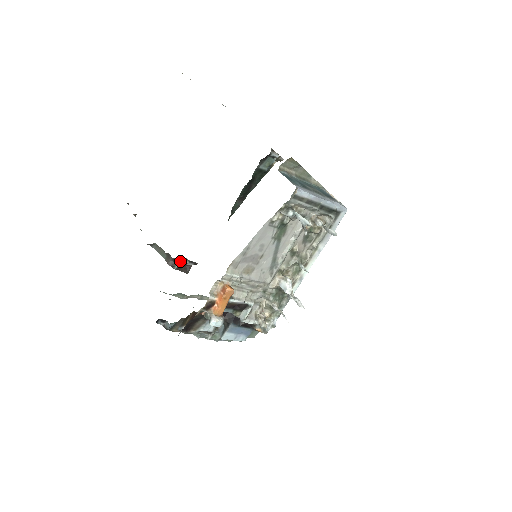
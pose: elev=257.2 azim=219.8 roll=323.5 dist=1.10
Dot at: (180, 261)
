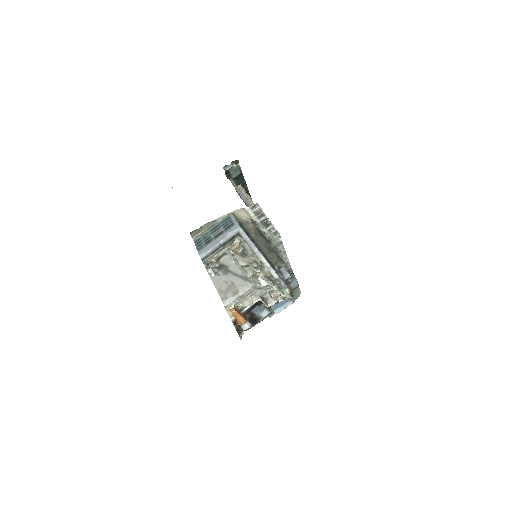
Dot at: occluded
